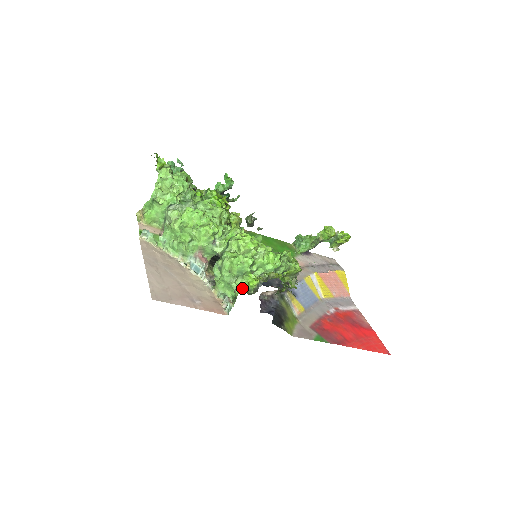
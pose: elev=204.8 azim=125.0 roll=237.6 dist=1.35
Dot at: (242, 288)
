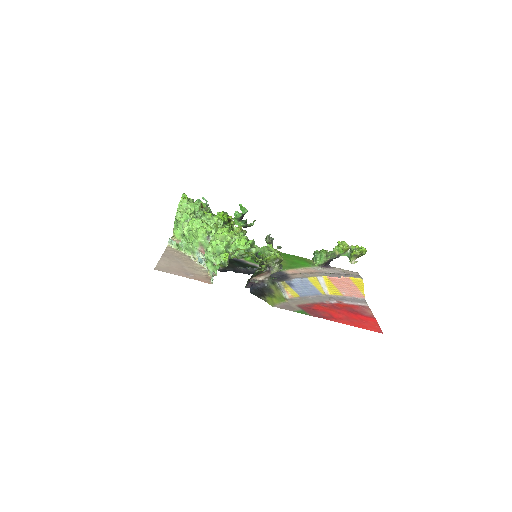
Dot at: (221, 264)
